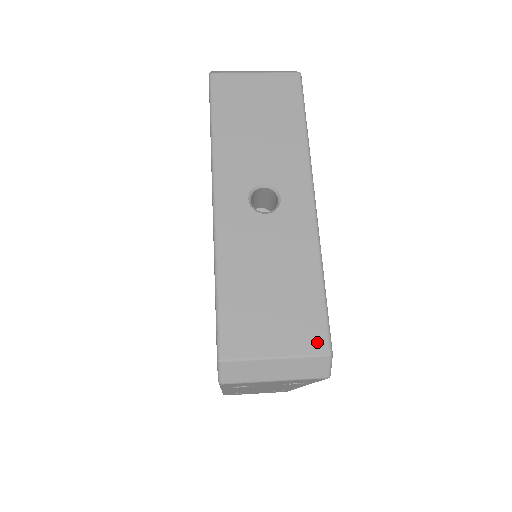
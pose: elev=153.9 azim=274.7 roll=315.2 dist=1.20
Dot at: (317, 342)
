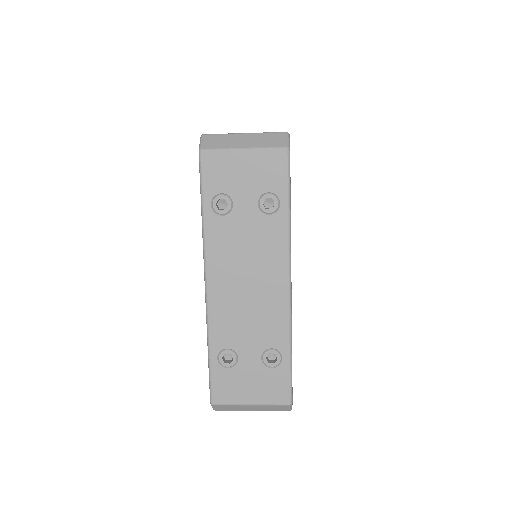
Dot at: occluded
